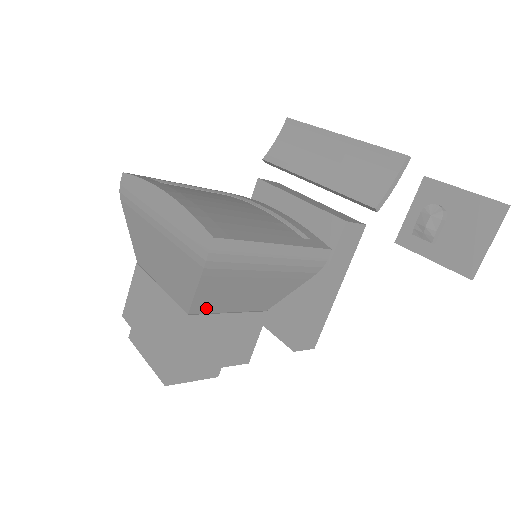
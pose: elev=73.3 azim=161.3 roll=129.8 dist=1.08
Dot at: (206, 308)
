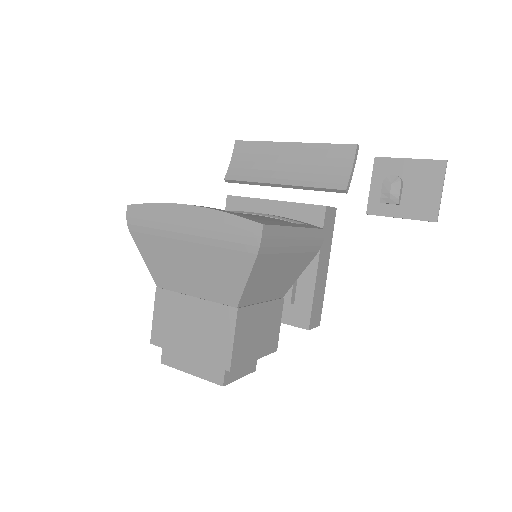
Dot at: (249, 299)
